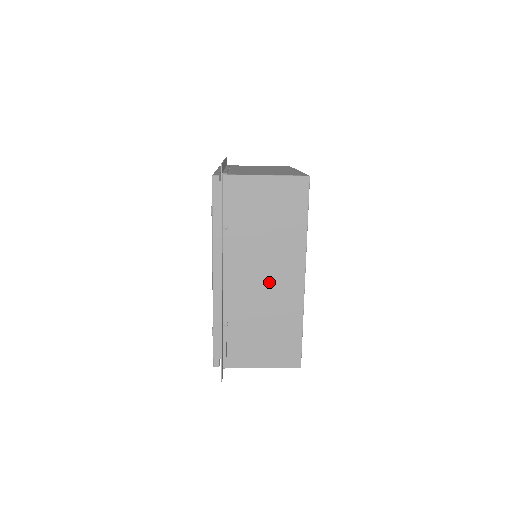
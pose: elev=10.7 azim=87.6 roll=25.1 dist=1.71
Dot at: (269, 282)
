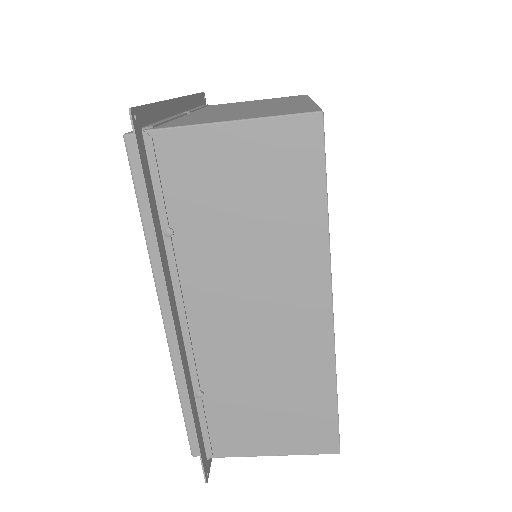
Dot at: (266, 322)
